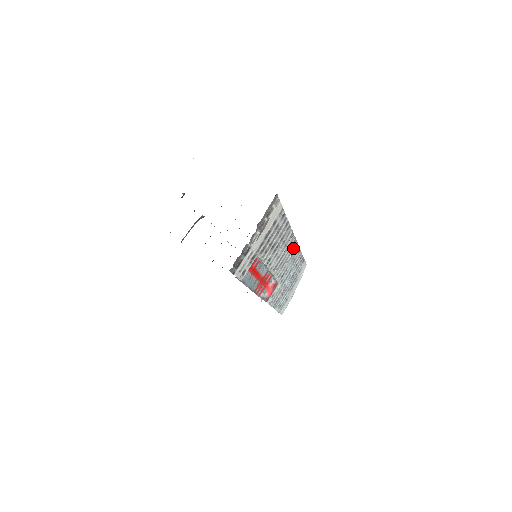
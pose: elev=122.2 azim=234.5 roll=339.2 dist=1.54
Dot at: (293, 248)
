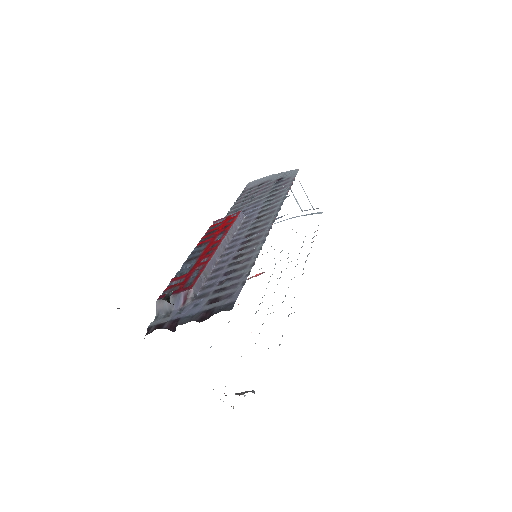
Dot at: occluded
